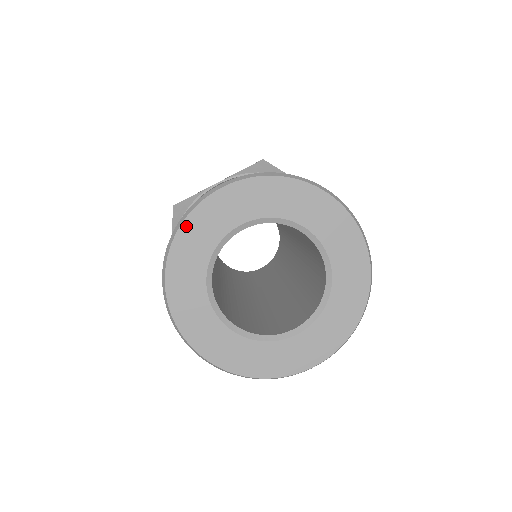
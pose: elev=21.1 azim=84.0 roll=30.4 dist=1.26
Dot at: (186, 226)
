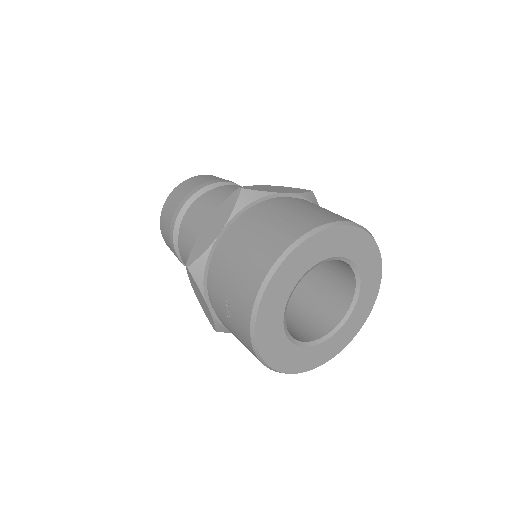
Dot at: (312, 240)
